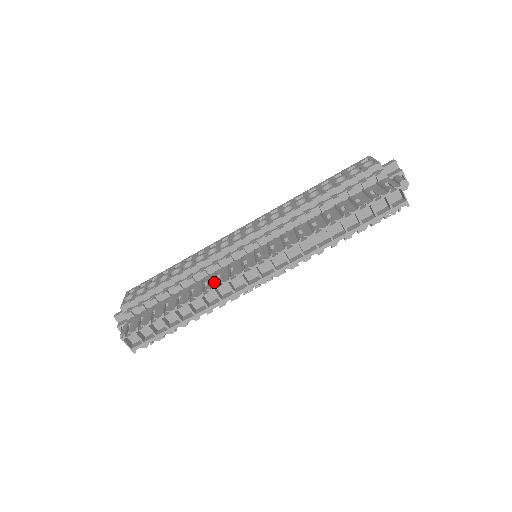
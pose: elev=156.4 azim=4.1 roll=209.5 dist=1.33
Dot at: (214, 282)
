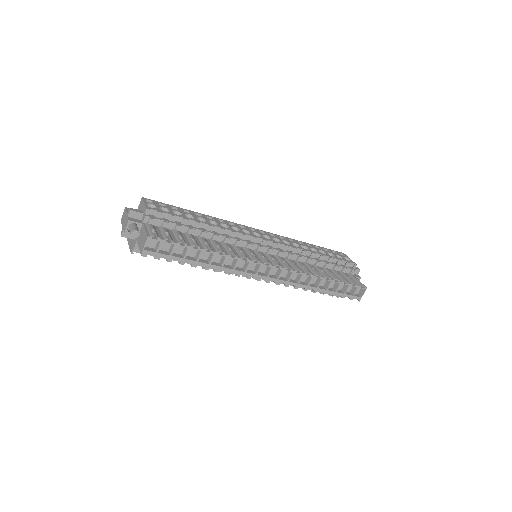
Dot at: (238, 253)
